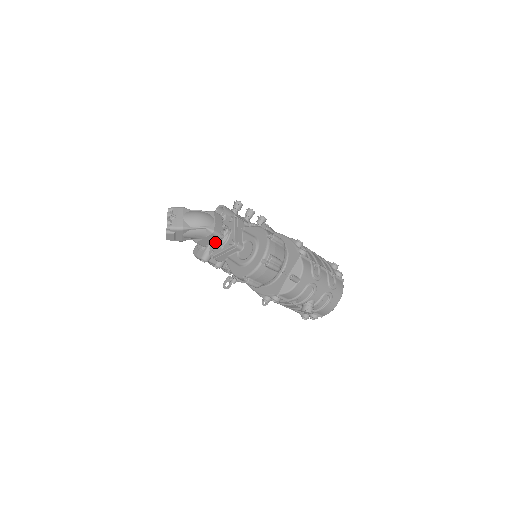
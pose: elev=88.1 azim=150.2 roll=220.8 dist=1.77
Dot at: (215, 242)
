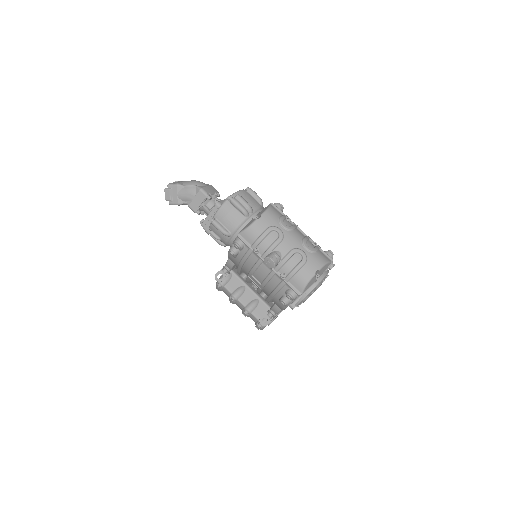
Dot at: (204, 206)
